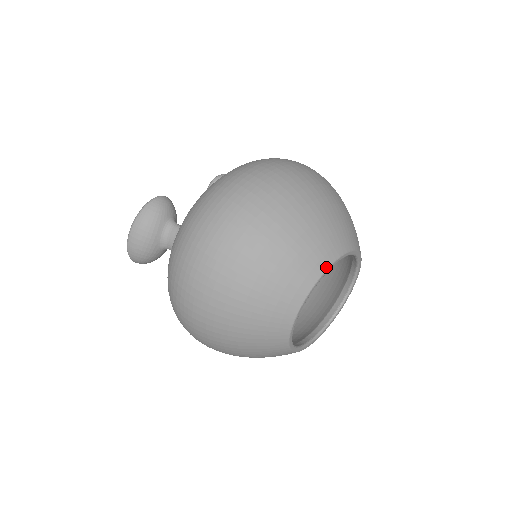
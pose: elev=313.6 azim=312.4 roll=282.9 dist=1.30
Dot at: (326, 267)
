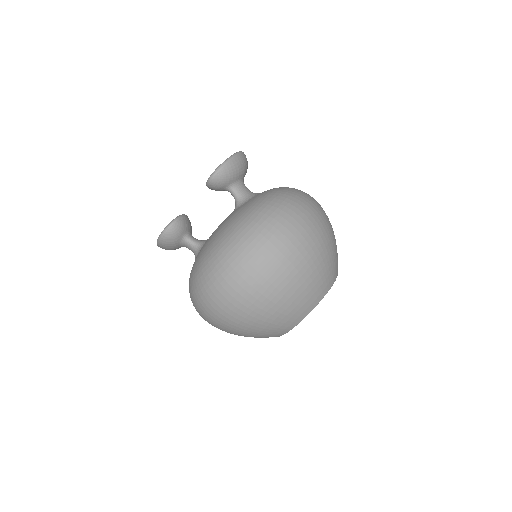
Dot at: (291, 329)
